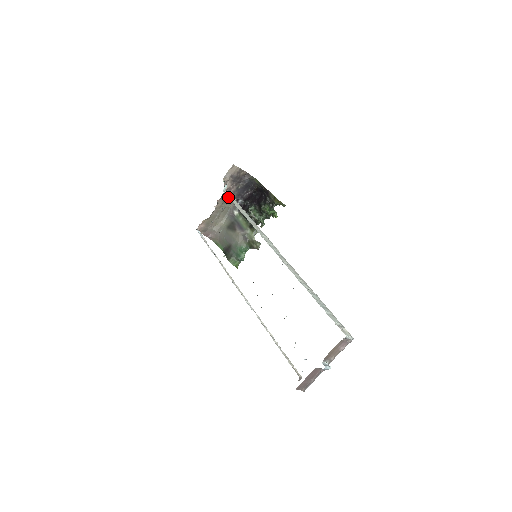
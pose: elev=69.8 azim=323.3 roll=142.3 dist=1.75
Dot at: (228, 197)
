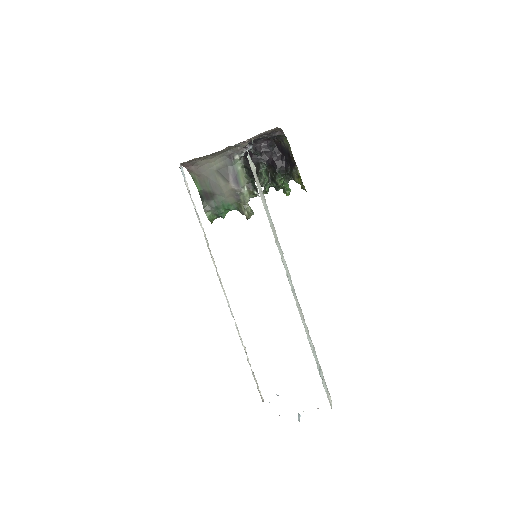
Dot at: (240, 144)
